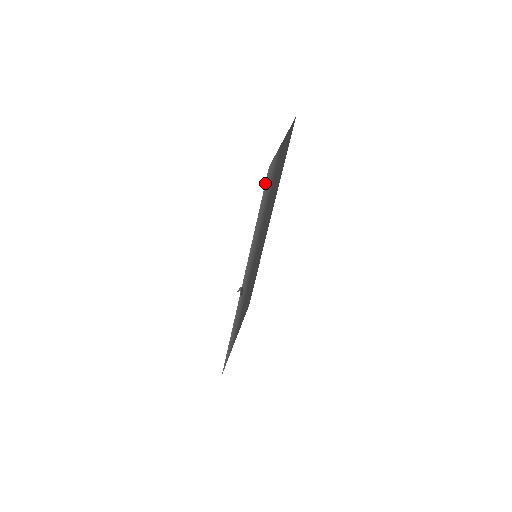
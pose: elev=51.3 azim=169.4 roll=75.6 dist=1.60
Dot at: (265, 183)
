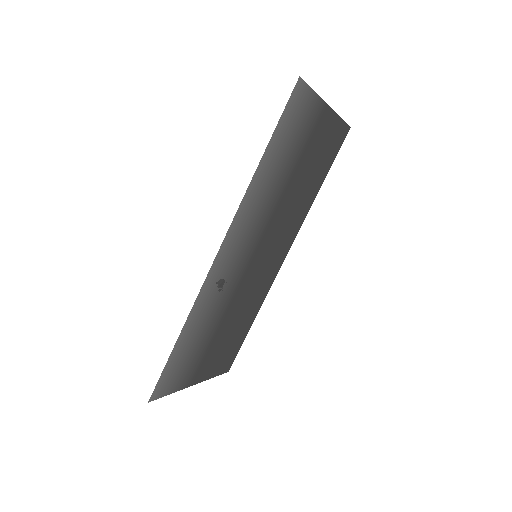
Dot at: (290, 99)
